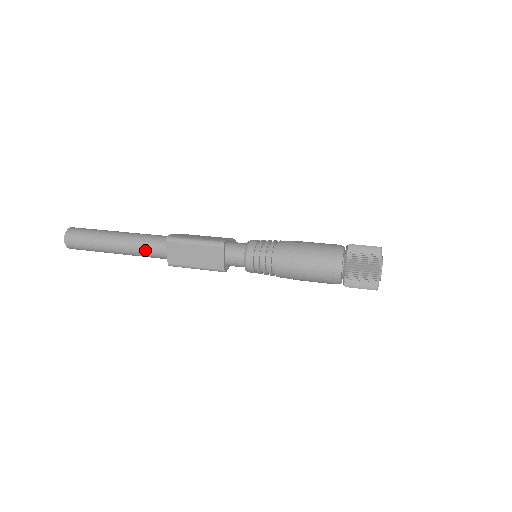
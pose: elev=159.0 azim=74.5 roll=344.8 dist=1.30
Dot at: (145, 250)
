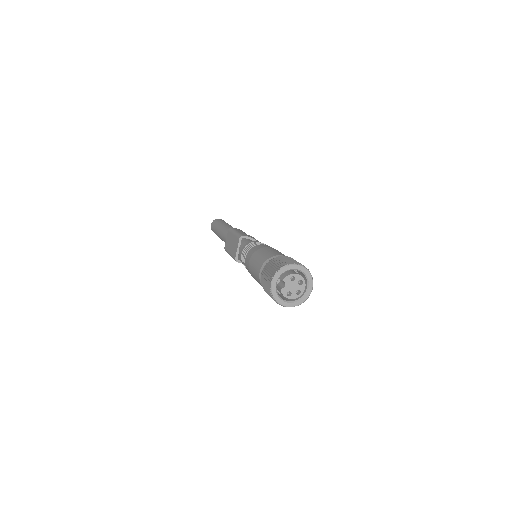
Dot at: (224, 236)
